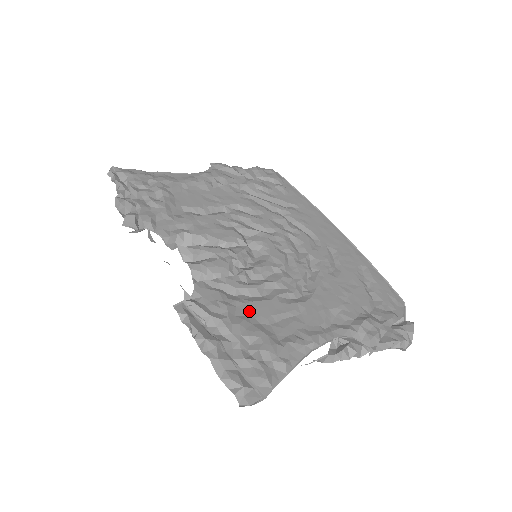
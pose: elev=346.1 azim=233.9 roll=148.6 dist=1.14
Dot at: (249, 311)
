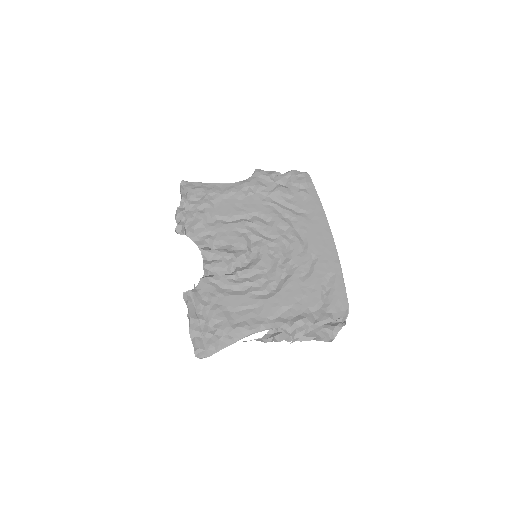
Dot at: (225, 302)
